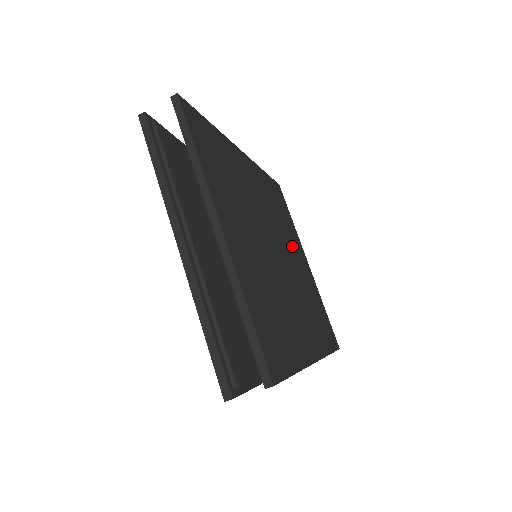
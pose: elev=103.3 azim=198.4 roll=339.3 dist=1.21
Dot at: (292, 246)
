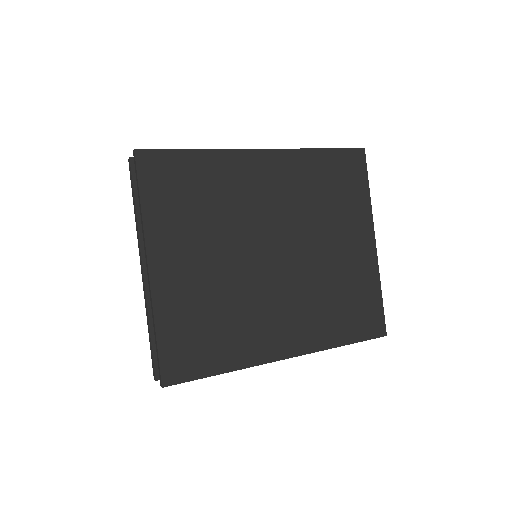
Dot at: (333, 233)
